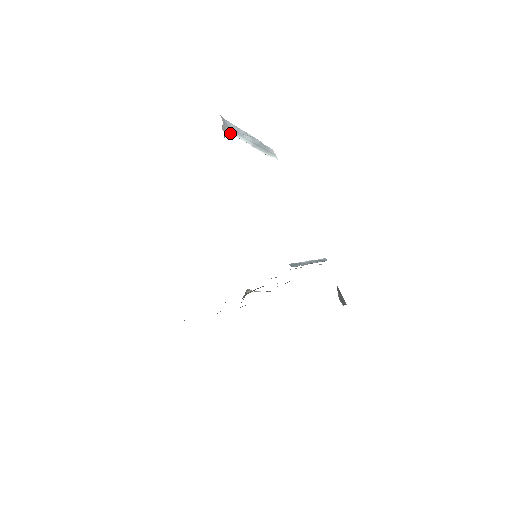
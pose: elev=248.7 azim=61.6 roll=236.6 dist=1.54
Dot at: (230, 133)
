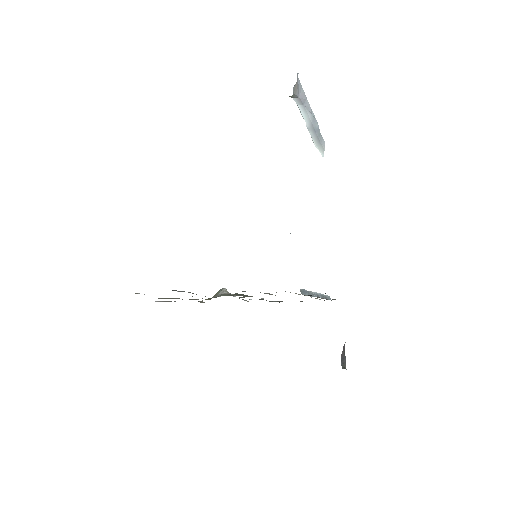
Dot at: (295, 98)
